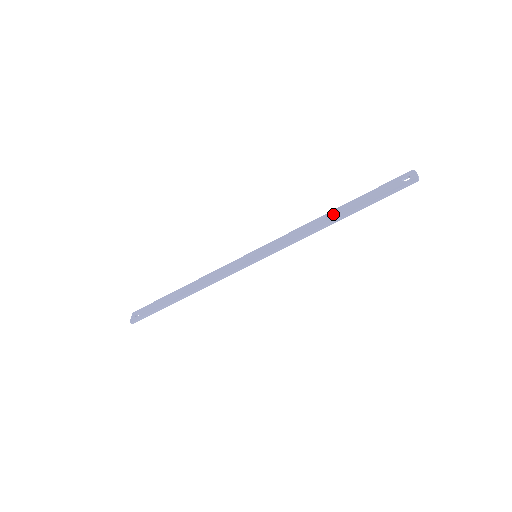
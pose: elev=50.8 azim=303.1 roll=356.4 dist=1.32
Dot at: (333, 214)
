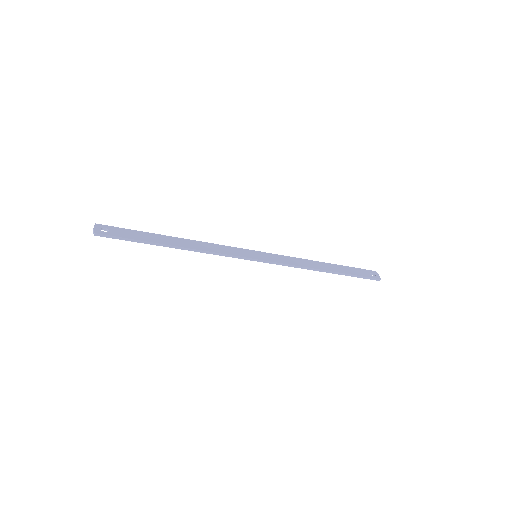
Dot at: (324, 265)
